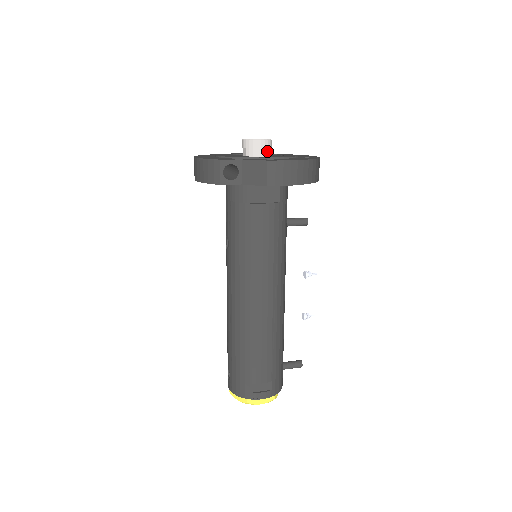
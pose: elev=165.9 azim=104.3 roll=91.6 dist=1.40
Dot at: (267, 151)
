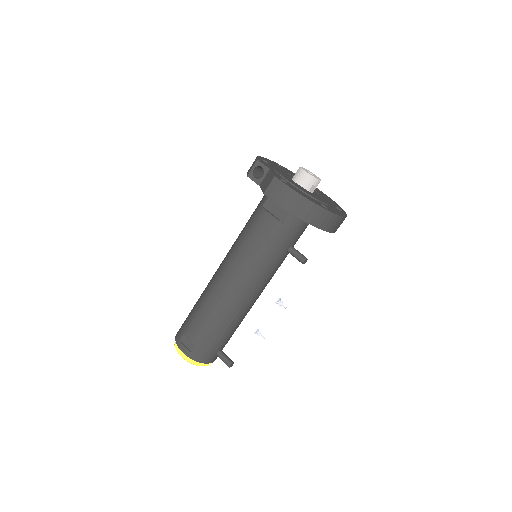
Dot at: (306, 184)
